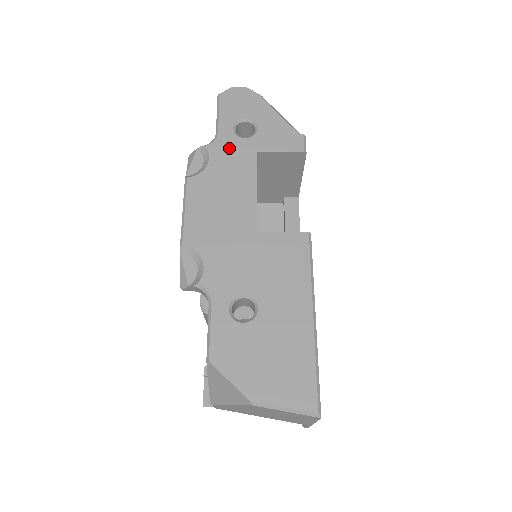
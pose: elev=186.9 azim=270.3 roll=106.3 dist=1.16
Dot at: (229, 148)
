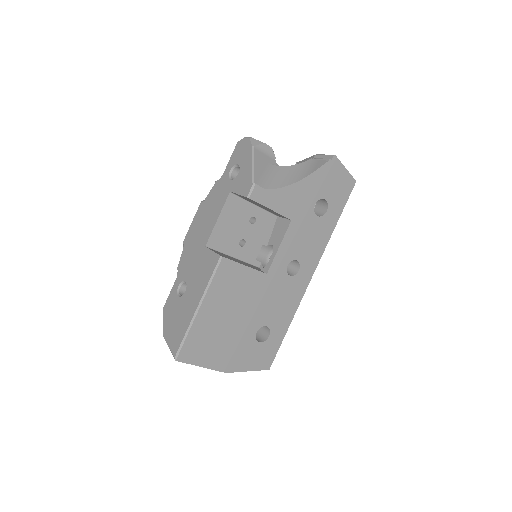
Dot at: (222, 186)
